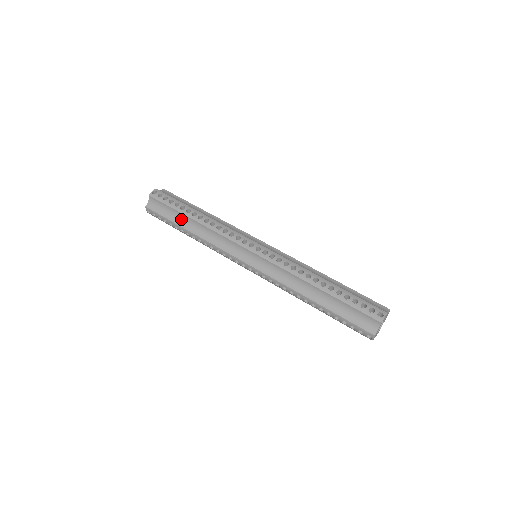
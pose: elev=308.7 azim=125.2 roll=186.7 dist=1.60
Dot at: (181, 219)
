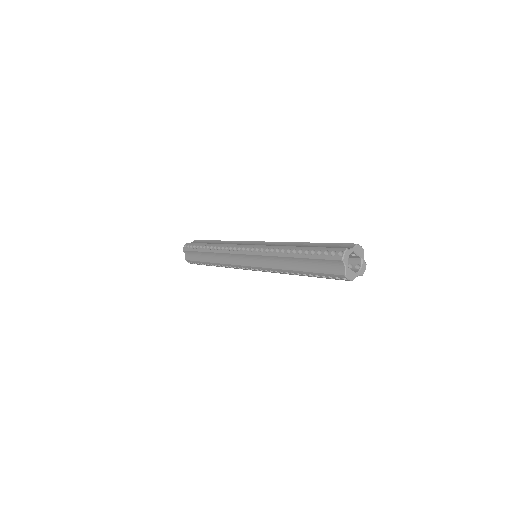
Dot at: (204, 256)
